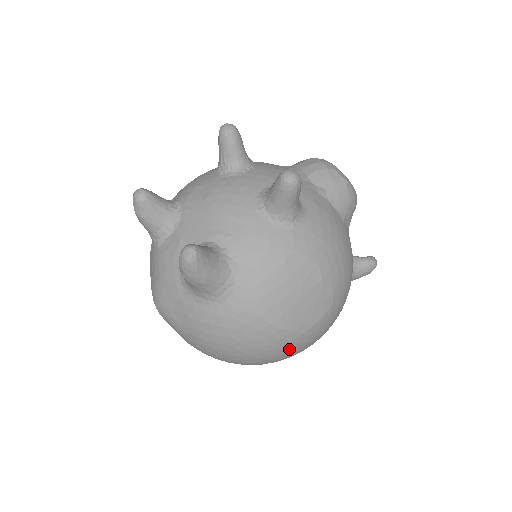
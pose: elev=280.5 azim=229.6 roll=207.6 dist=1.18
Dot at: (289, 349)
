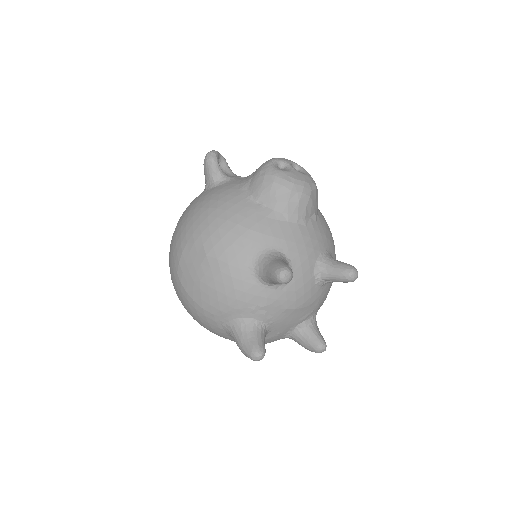
Dot at: occluded
